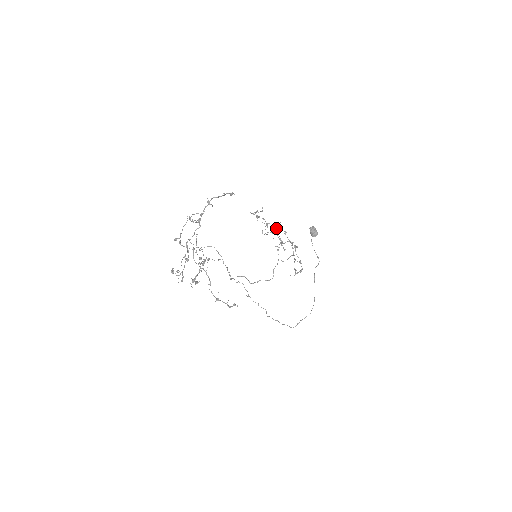
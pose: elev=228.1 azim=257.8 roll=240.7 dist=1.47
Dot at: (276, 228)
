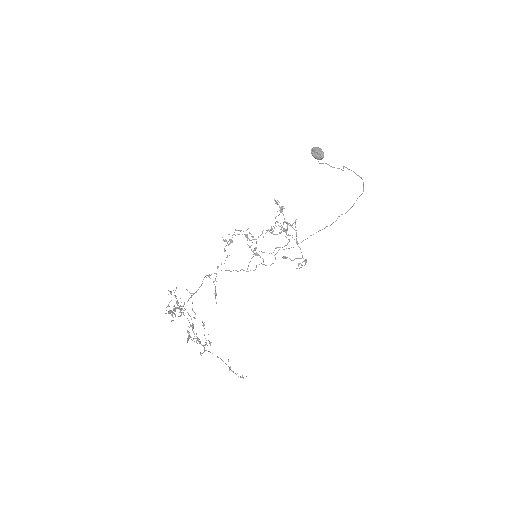
Dot at: (255, 249)
